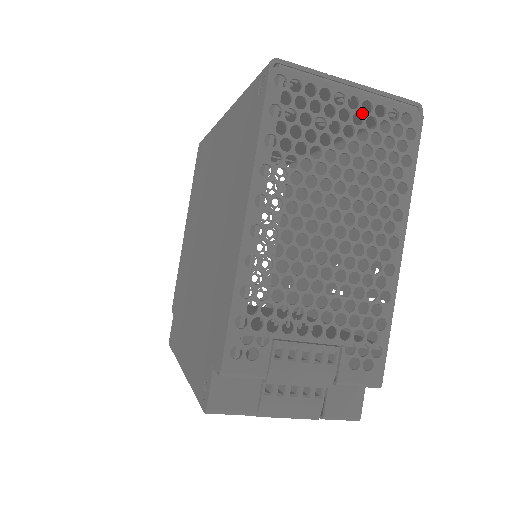
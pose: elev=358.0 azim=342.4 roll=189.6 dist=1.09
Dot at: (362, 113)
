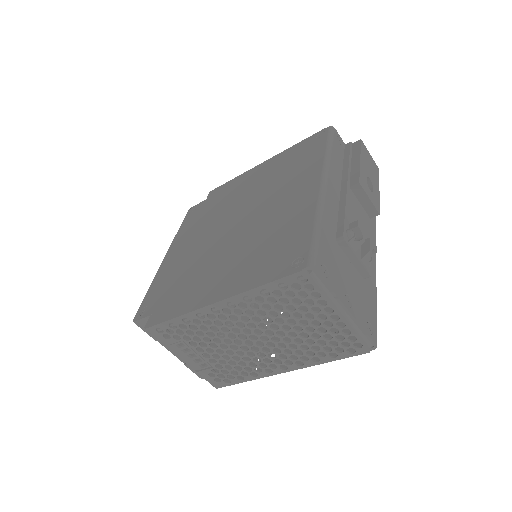
Dot at: (334, 324)
